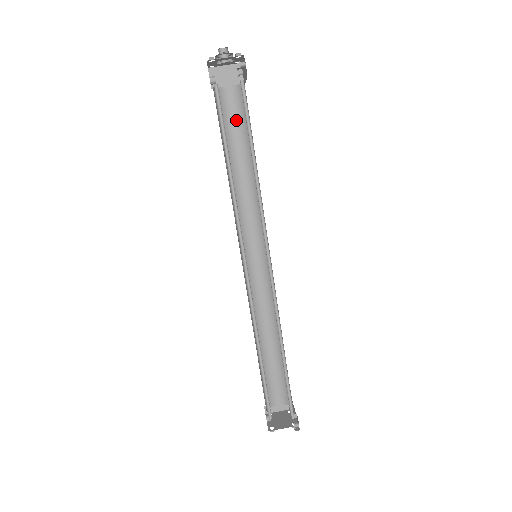
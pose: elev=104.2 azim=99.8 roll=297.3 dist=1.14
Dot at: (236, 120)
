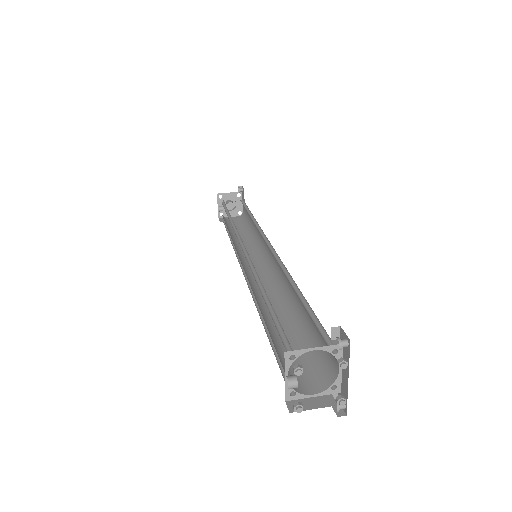
Dot at: (238, 227)
